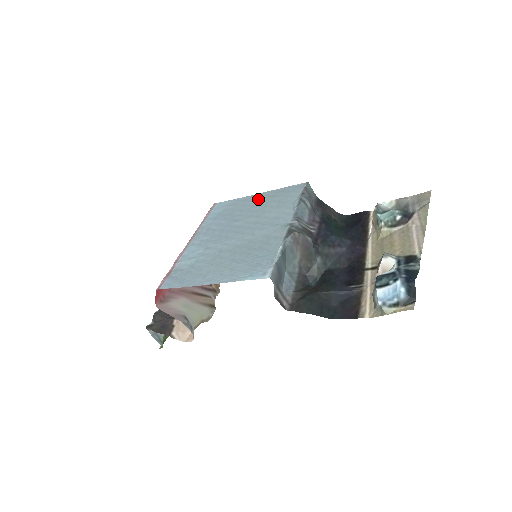
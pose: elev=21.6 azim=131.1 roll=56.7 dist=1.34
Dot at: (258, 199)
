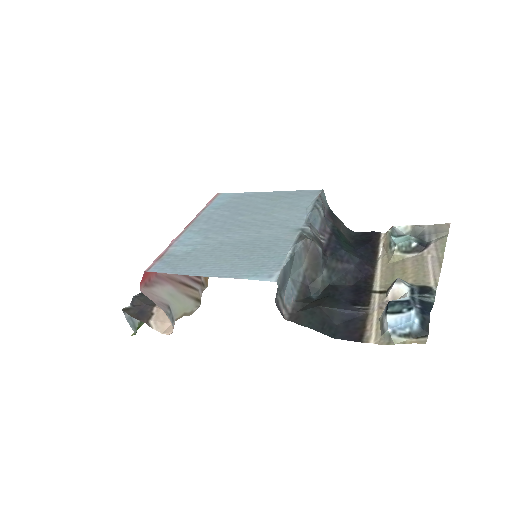
Dot at: (267, 197)
